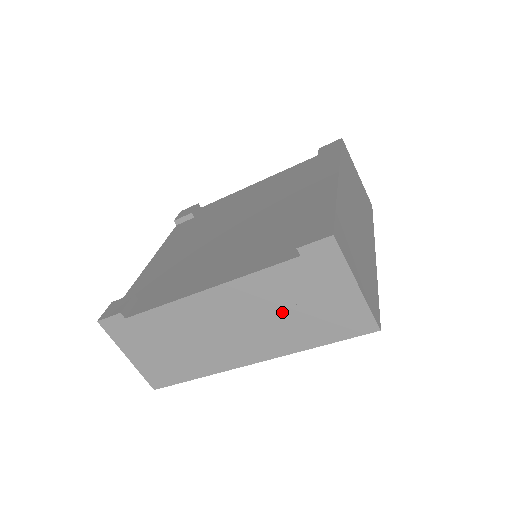
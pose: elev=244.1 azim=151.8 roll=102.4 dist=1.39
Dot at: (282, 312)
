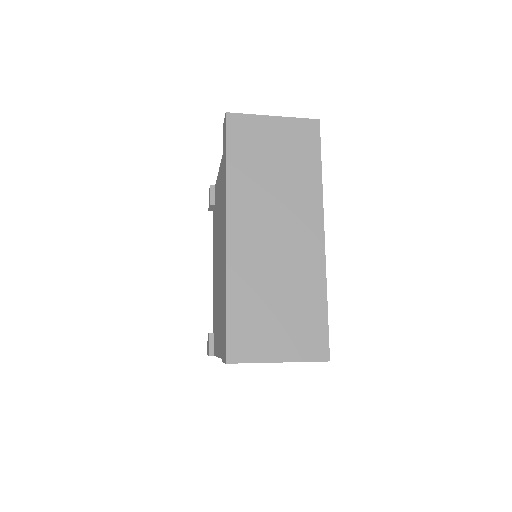
Dot at: occluded
